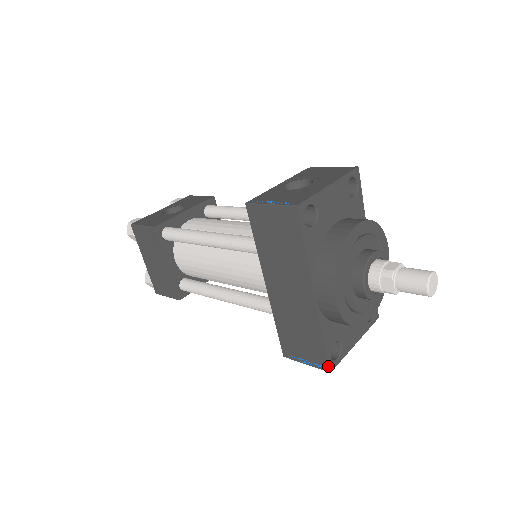
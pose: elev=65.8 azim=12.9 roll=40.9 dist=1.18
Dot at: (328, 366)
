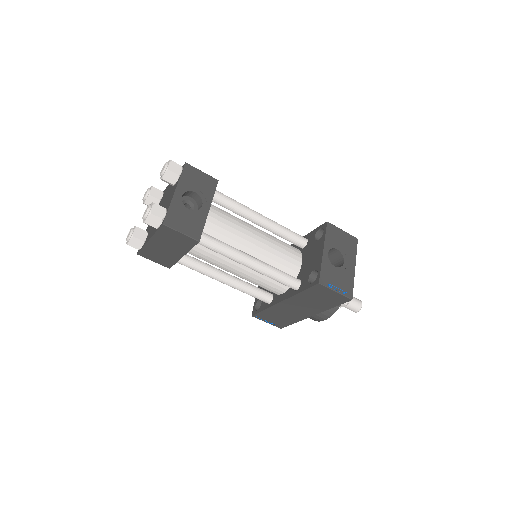
Dot at: occluded
